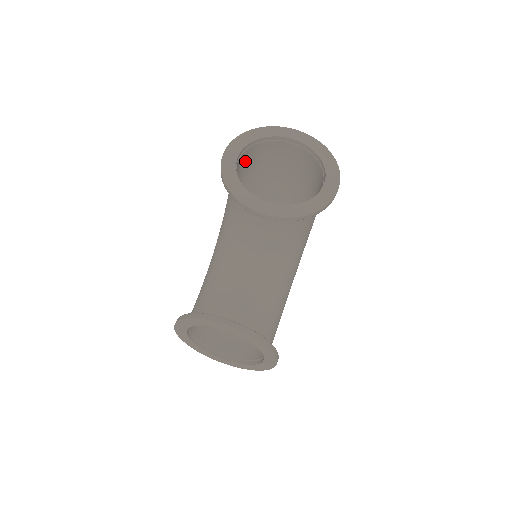
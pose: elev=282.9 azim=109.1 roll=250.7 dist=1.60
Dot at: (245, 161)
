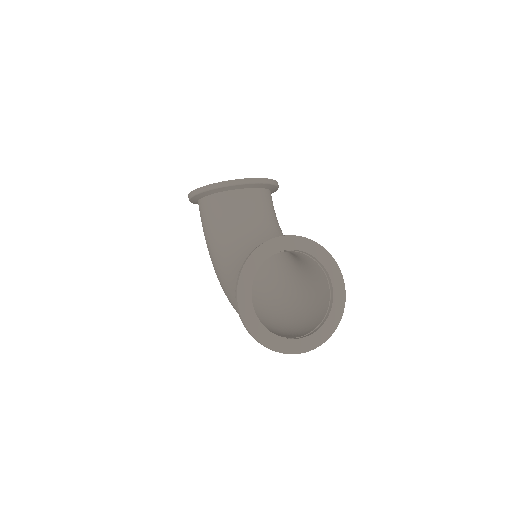
Dot at: occluded
